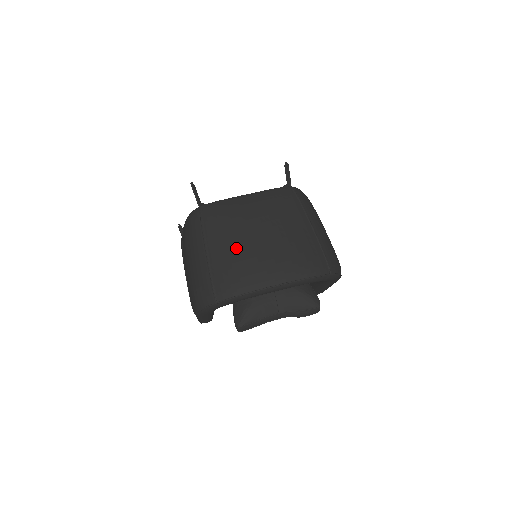
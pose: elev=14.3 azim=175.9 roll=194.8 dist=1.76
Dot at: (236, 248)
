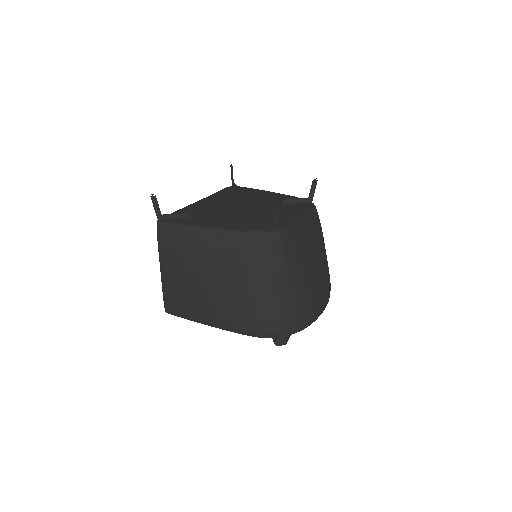
Dot at: (308, 283)
